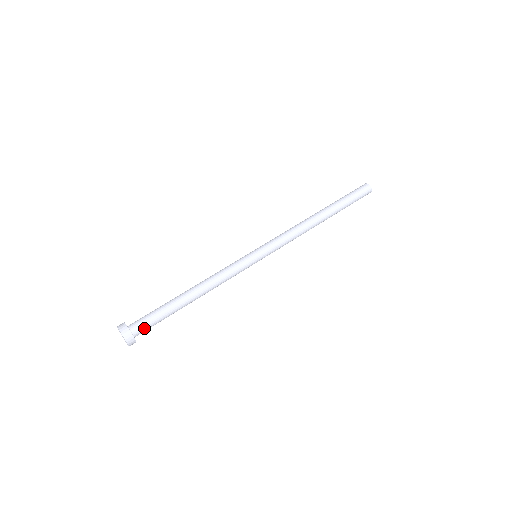
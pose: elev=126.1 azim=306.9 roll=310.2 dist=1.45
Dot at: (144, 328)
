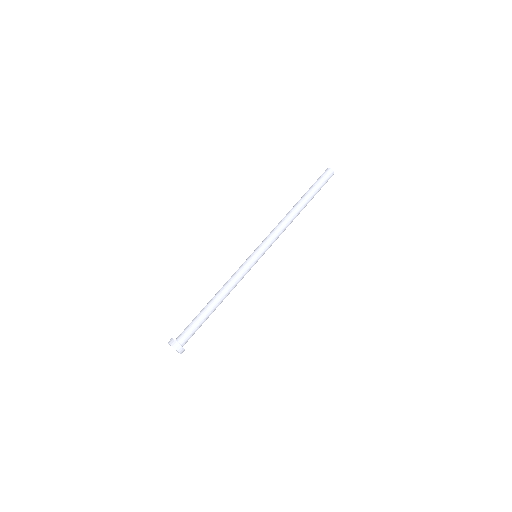
Dot at: (187, 337)
